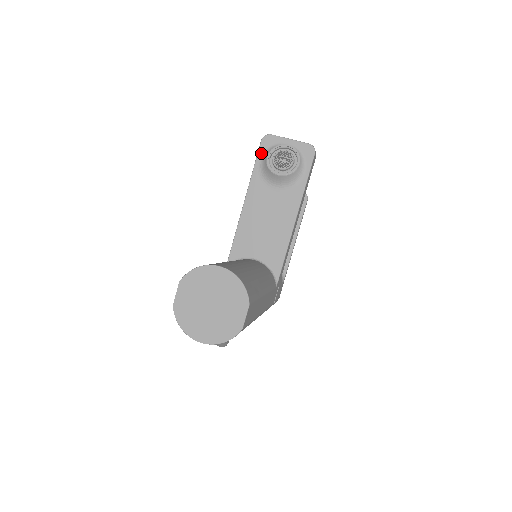
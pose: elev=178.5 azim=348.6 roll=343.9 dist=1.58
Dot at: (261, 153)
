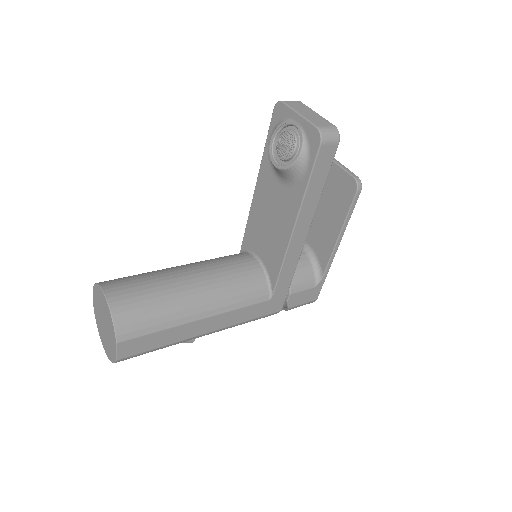
Dot at: (272, 127)
